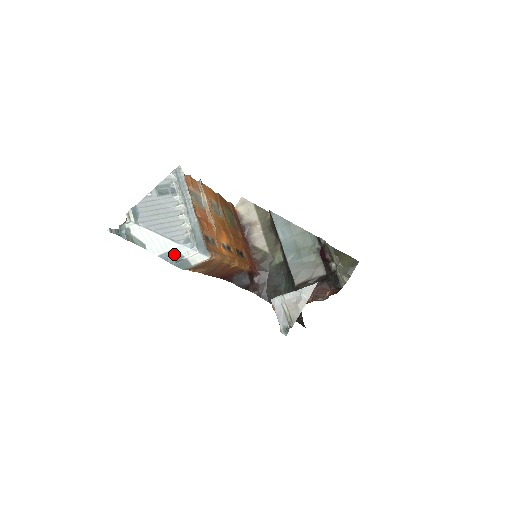
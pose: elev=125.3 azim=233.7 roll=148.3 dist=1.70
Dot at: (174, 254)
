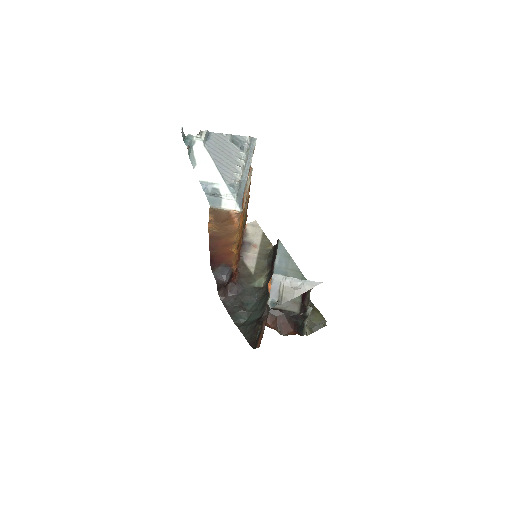
Dot at: (214, 188)
